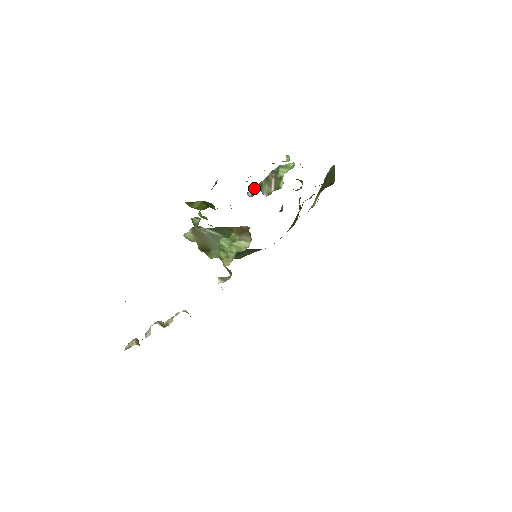
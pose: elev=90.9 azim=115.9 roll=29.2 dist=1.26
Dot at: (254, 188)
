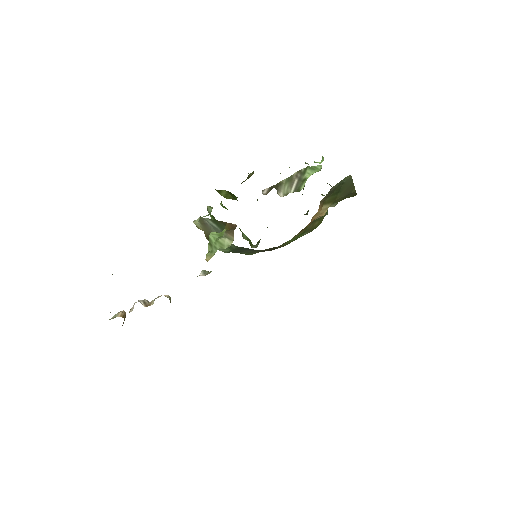
Dot at: (272, 186)
